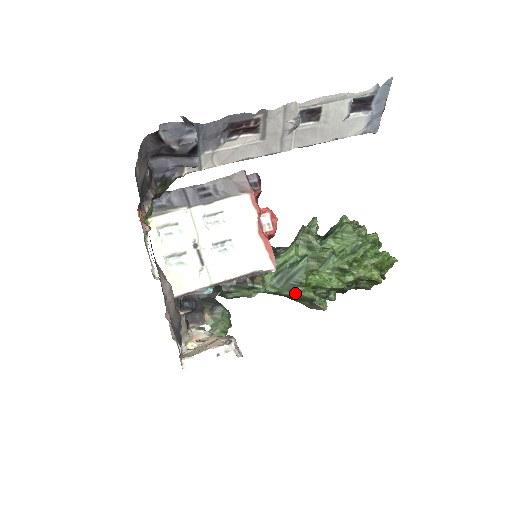
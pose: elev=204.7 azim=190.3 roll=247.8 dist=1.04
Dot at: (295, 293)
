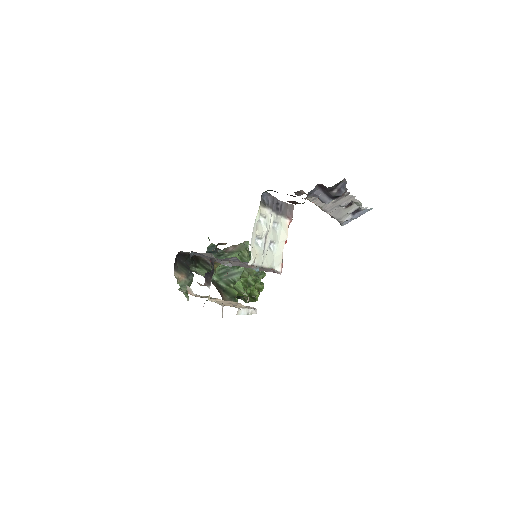
Dot at: (228, 287)
